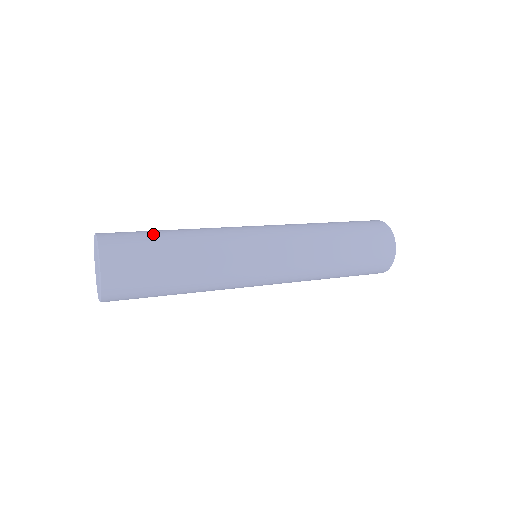
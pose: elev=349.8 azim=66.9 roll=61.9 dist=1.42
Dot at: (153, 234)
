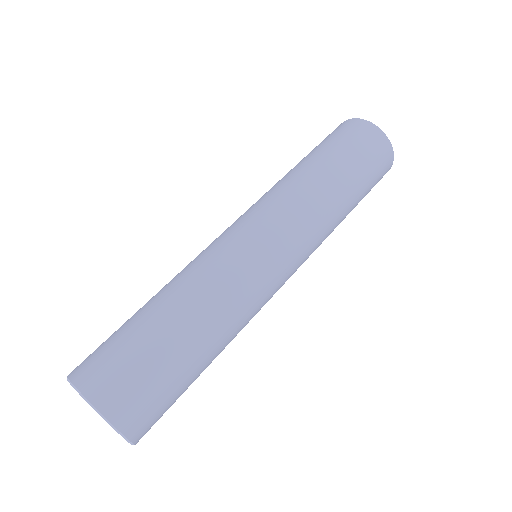
Dot at: (131, 325)
